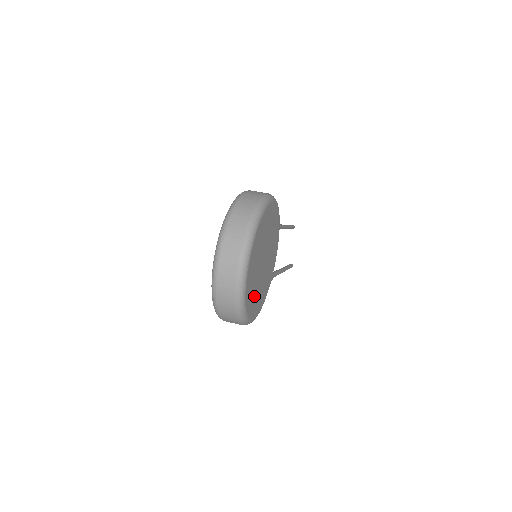
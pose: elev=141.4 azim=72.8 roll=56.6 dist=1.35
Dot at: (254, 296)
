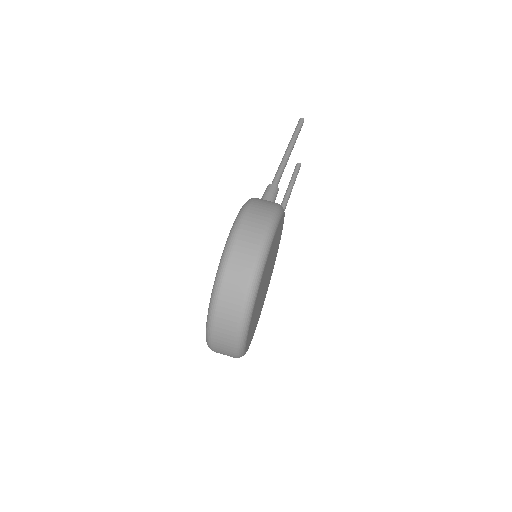
Dot at: (255, 323)
